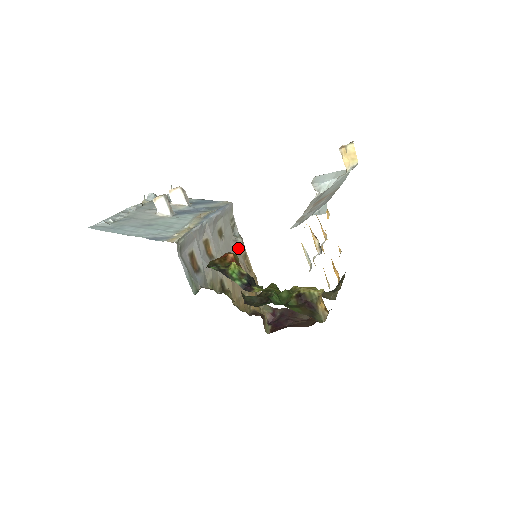
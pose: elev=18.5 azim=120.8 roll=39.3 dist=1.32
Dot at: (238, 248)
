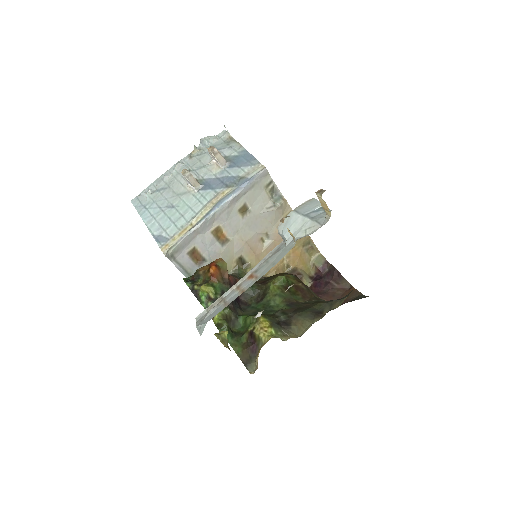
Dot at: (275, 214)
